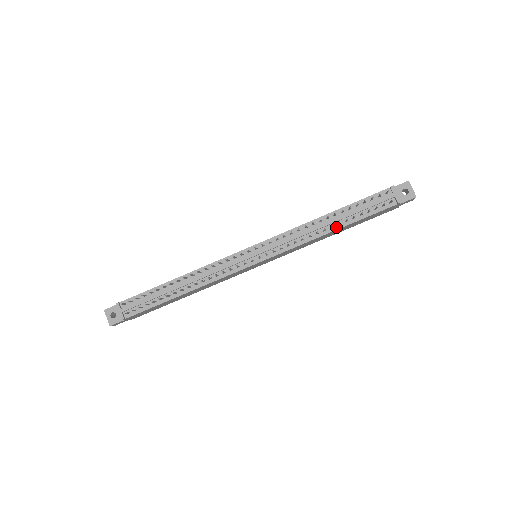
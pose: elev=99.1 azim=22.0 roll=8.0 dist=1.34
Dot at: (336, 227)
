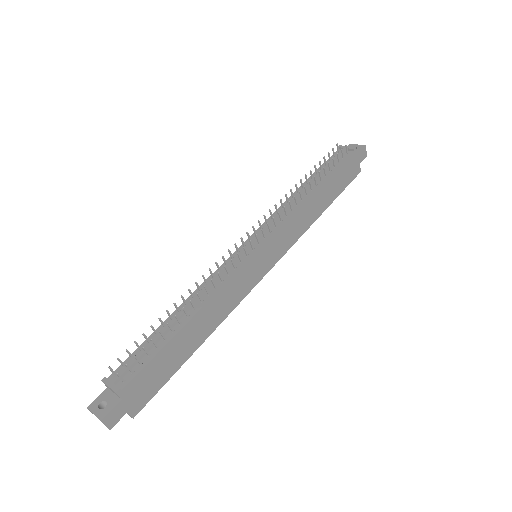
Dot at: (315, 188)
